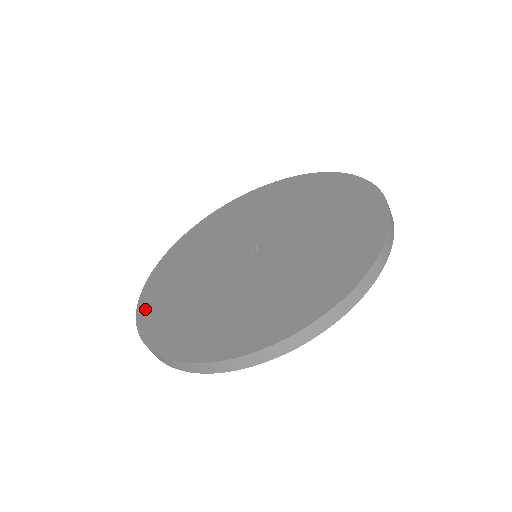
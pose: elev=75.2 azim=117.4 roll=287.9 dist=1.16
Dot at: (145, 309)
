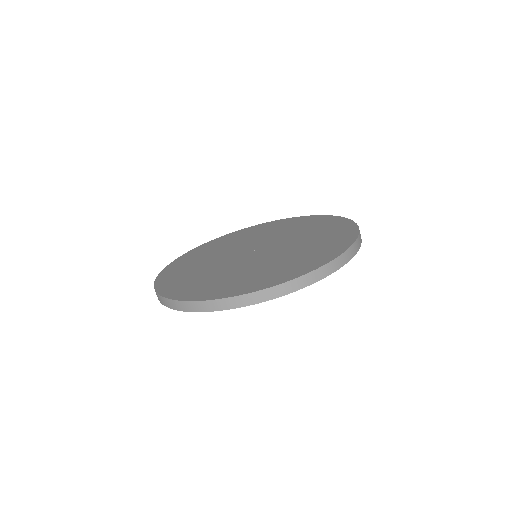
Dot at: (165, 274)
